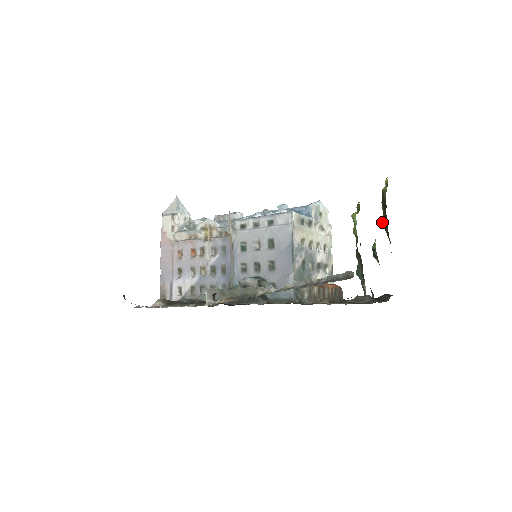
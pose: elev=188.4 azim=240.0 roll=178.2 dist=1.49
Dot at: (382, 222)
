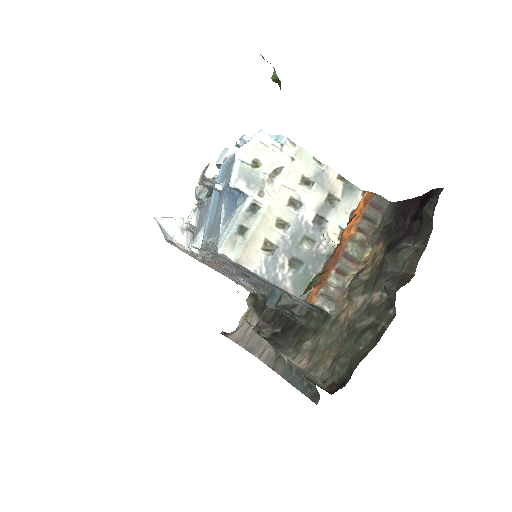
Dot at: occluded
